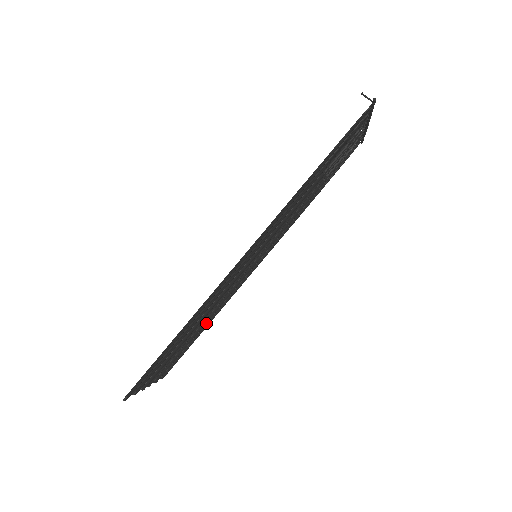
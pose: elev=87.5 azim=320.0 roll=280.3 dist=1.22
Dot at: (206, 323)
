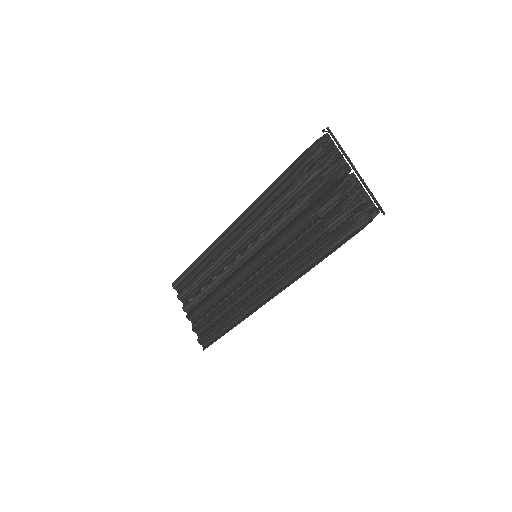
Dot at: (205, 268)
